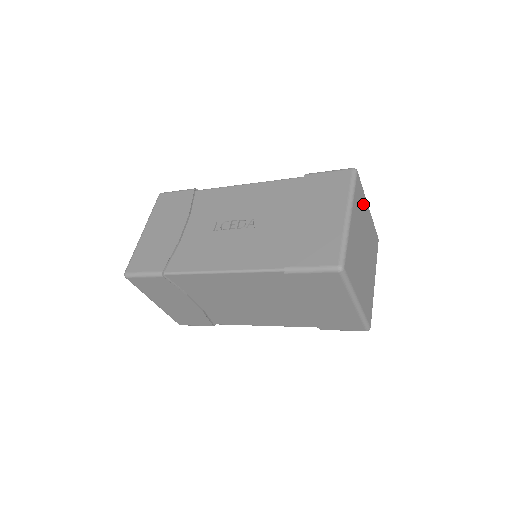
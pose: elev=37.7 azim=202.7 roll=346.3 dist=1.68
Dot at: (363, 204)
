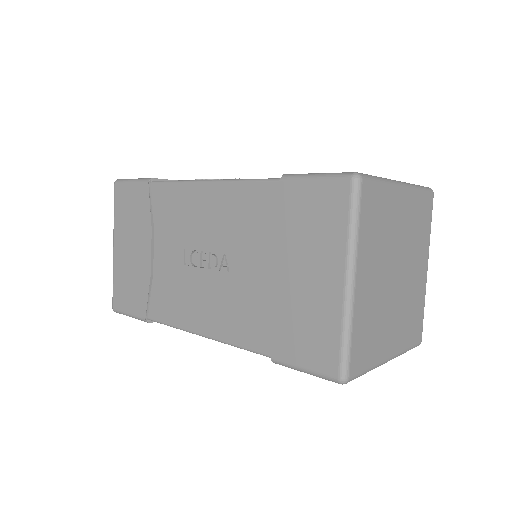
Dot at: (386, 207)
